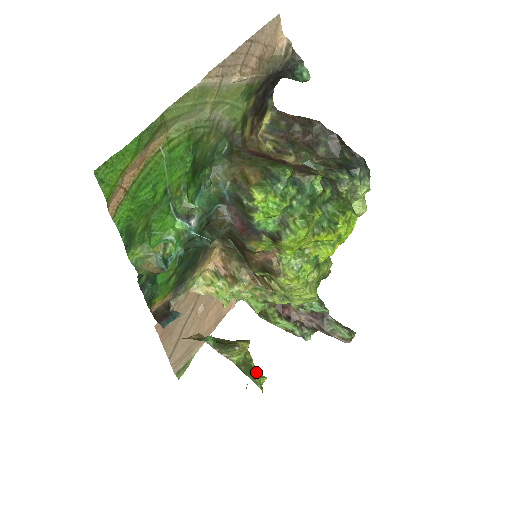
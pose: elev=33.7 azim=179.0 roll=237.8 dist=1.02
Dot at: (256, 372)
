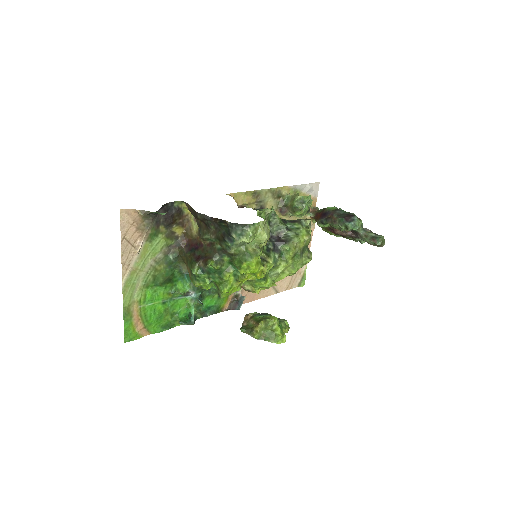
Dot at: (276, 333)
